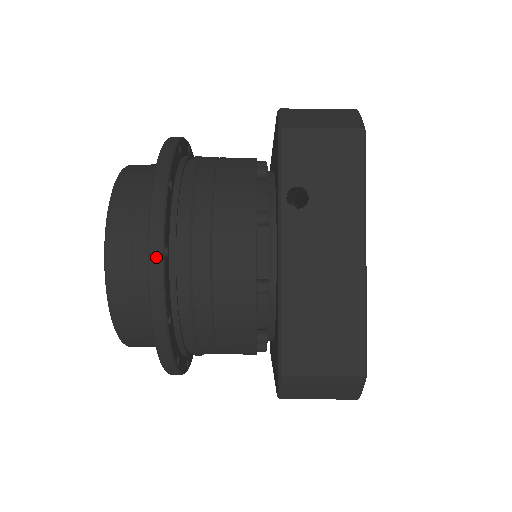
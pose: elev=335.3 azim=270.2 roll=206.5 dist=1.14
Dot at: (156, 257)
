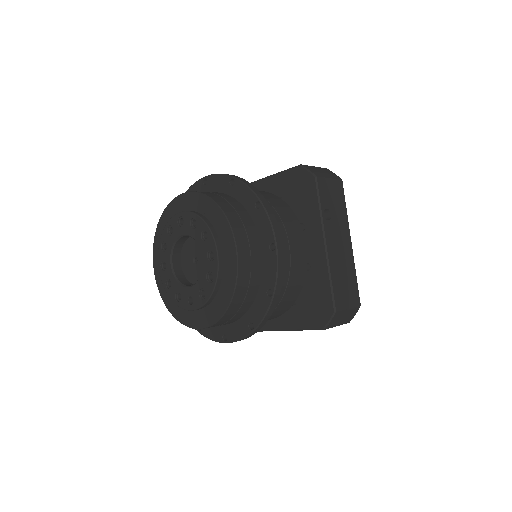
Dot at: (281, 250)
